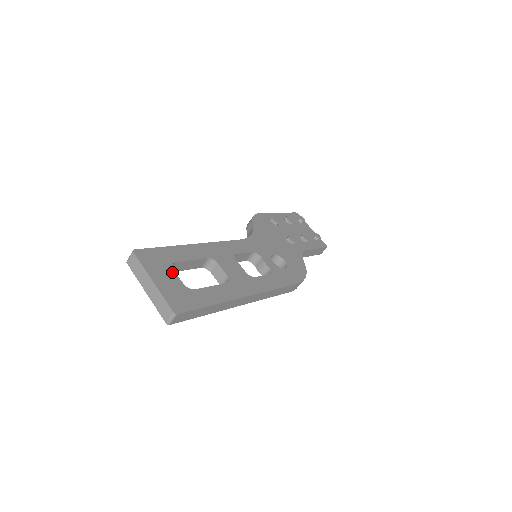
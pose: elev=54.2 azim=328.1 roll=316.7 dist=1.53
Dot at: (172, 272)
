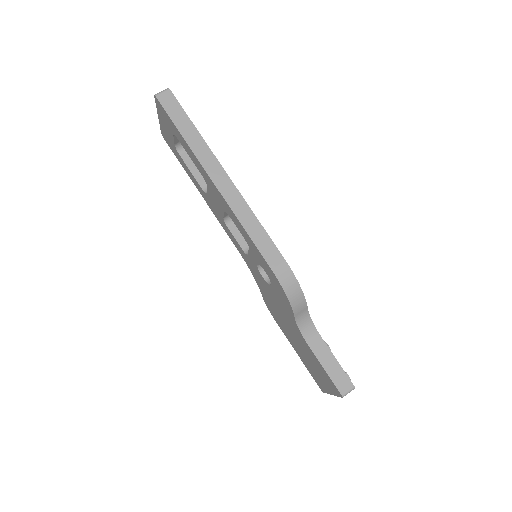
Dot at: occluded
